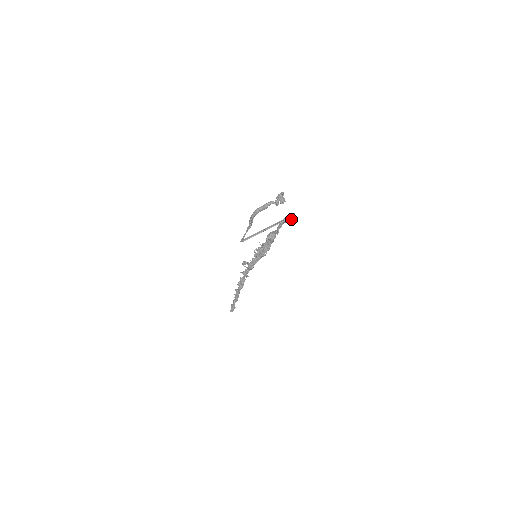
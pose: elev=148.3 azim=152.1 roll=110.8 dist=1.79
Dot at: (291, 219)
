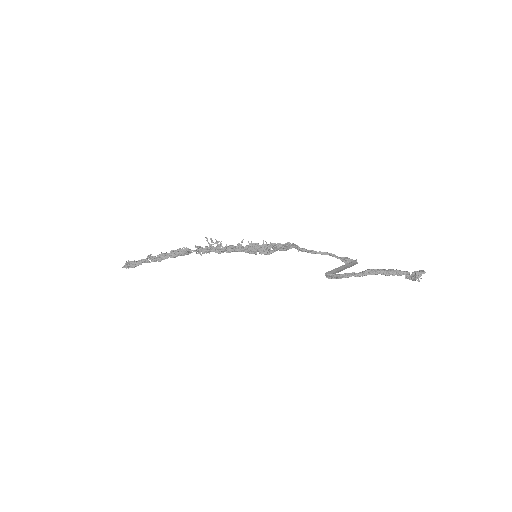
Dot at: occluded
